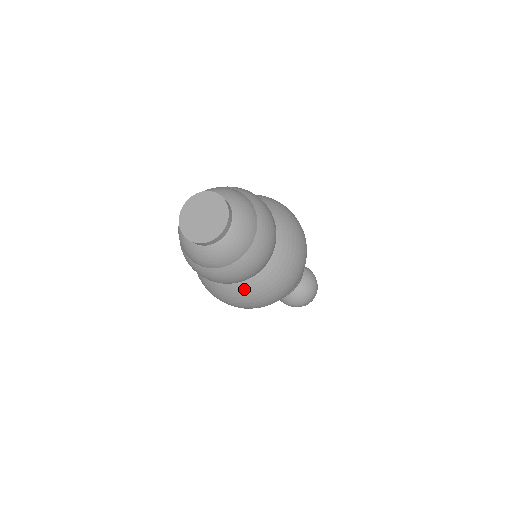
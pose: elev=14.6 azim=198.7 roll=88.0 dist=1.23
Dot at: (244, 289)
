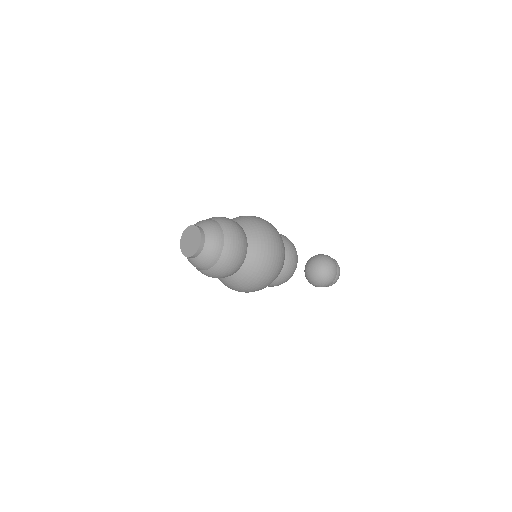
Dot at: (232, 281)
